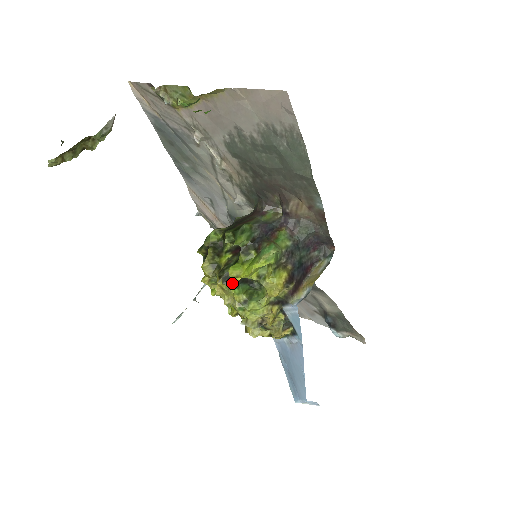
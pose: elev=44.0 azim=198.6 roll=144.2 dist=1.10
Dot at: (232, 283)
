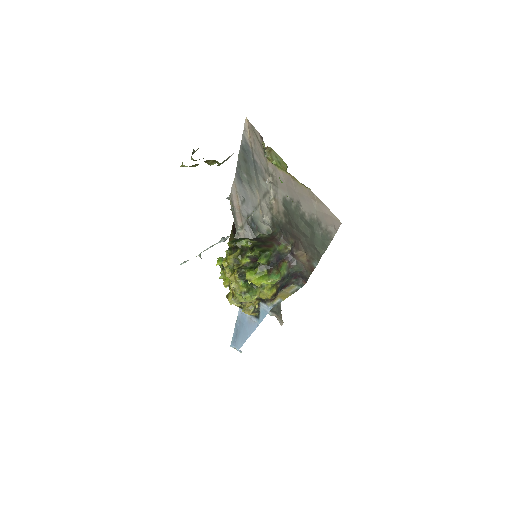
Dot at: (243, 279)
